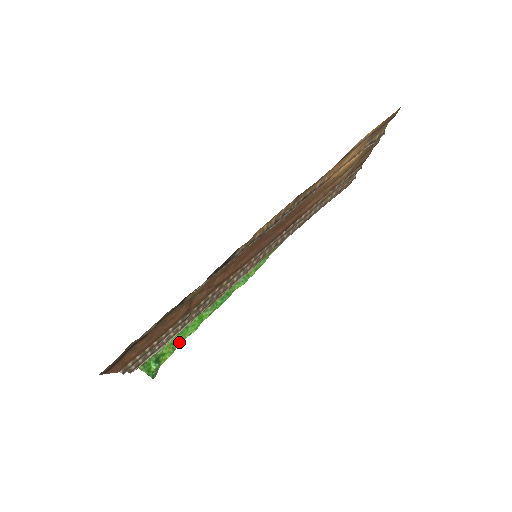
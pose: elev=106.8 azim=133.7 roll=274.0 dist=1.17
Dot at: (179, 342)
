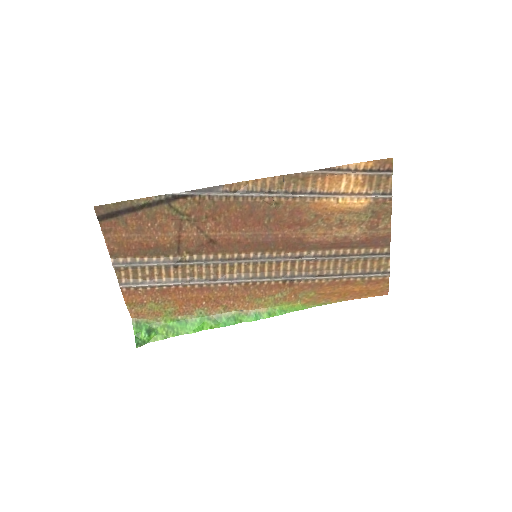
Dot at: (174, 332)
